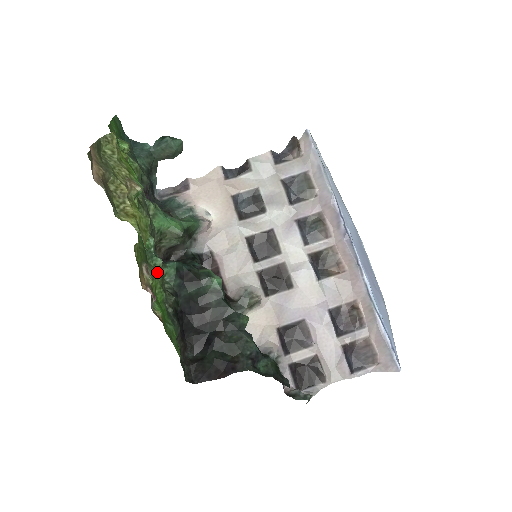
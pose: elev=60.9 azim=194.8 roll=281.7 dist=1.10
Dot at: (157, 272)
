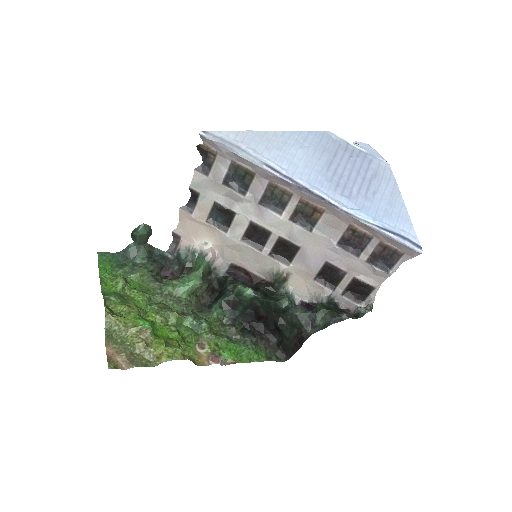
Dot at: (209, 335)
